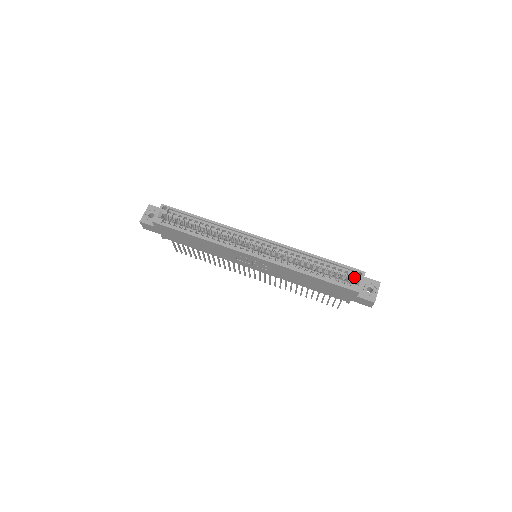
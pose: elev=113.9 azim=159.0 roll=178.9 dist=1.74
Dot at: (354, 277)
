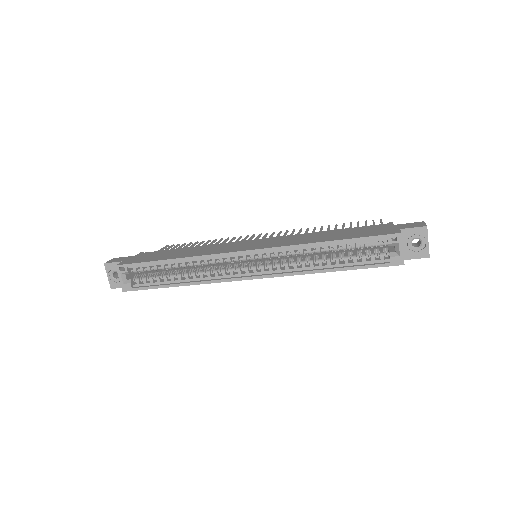
Dot at: occluded
